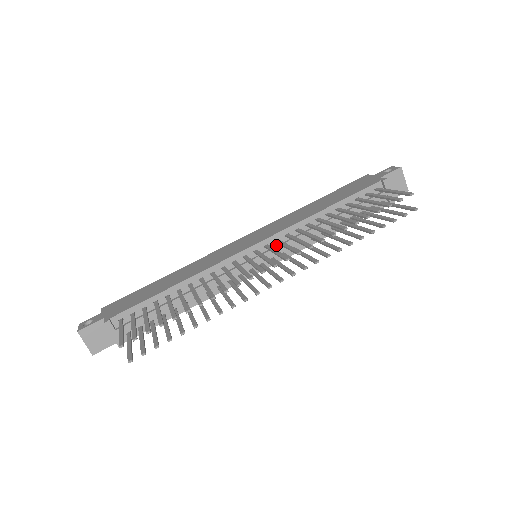
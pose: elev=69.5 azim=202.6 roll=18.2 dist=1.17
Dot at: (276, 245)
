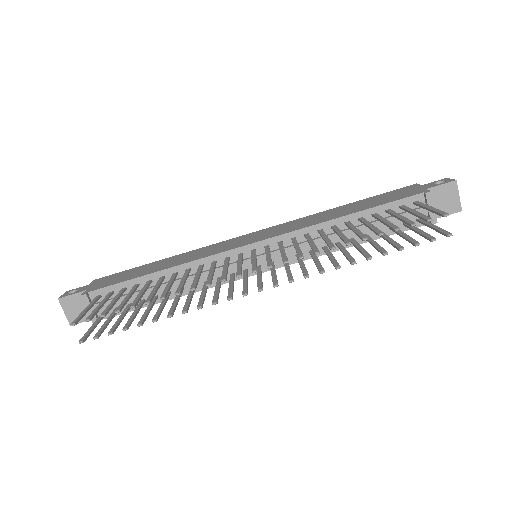
Dot at: occluded
